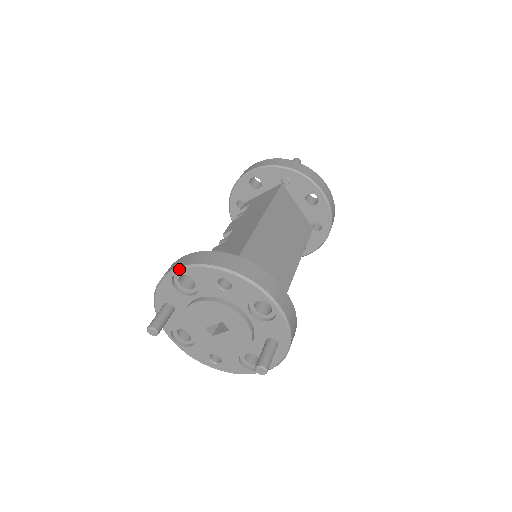
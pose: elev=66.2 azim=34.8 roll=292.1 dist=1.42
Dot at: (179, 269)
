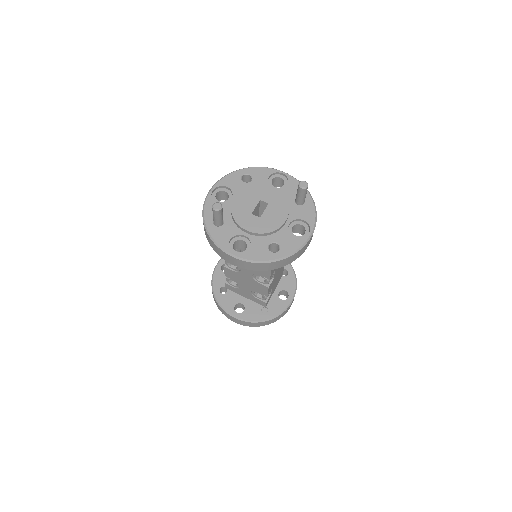
Dot at: (213, 186)
